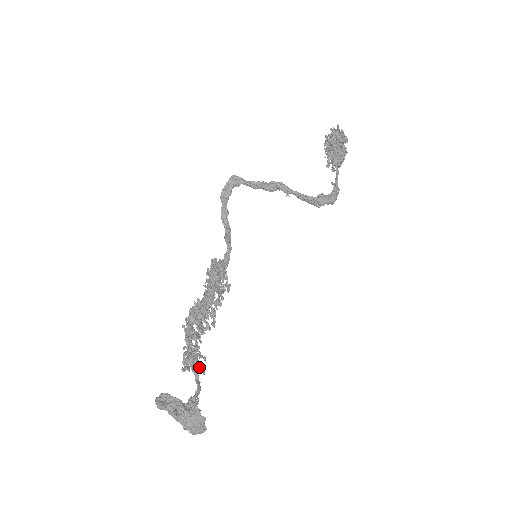
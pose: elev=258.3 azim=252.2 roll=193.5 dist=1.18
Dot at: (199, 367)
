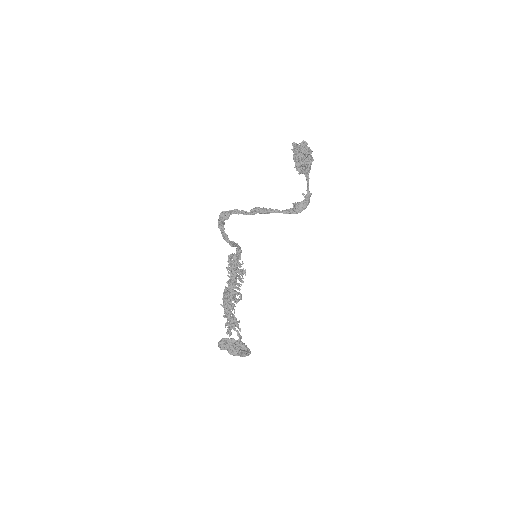
Dot at: (237, 327)
